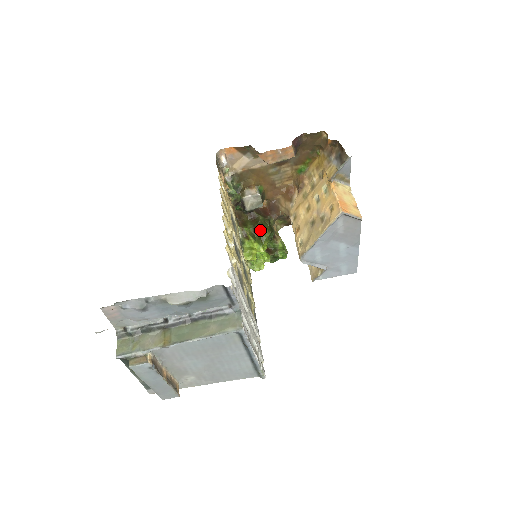
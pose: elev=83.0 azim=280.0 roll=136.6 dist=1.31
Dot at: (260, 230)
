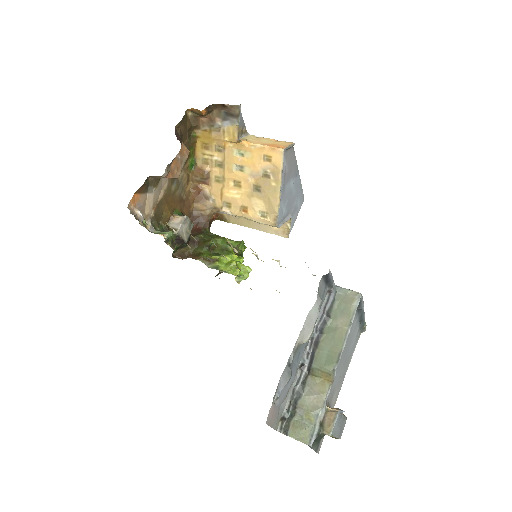
Dot at: (215, 244)
